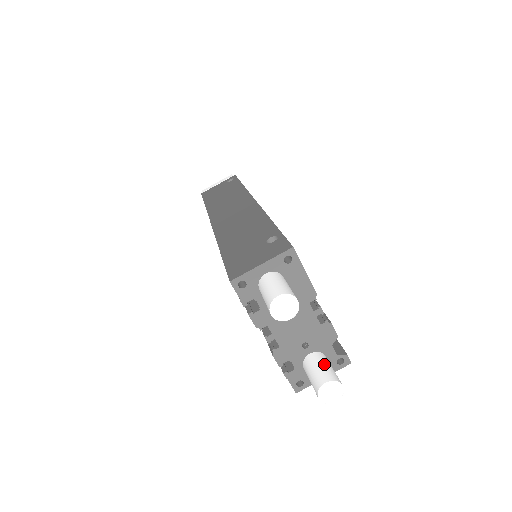
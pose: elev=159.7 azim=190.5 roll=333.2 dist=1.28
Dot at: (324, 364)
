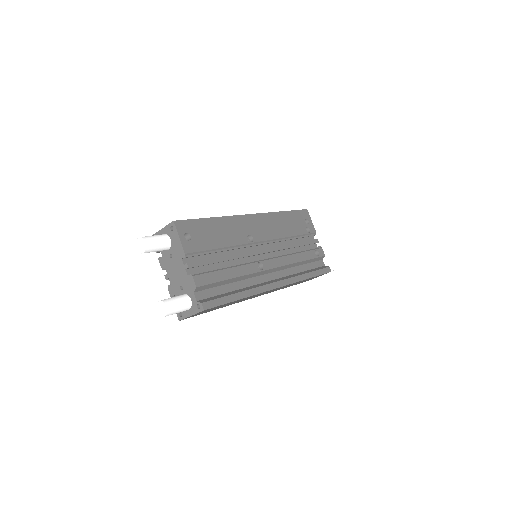
Dot at: (176, 297)
